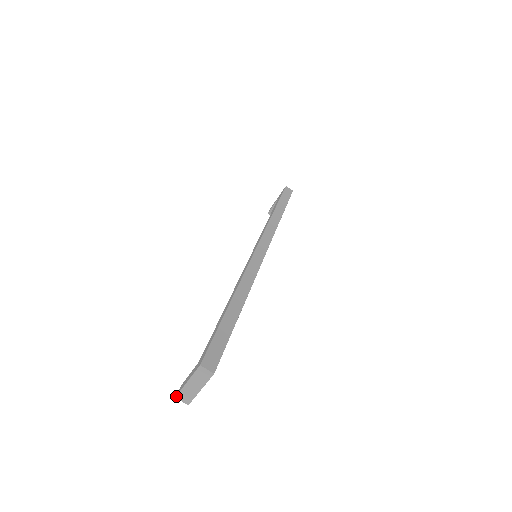
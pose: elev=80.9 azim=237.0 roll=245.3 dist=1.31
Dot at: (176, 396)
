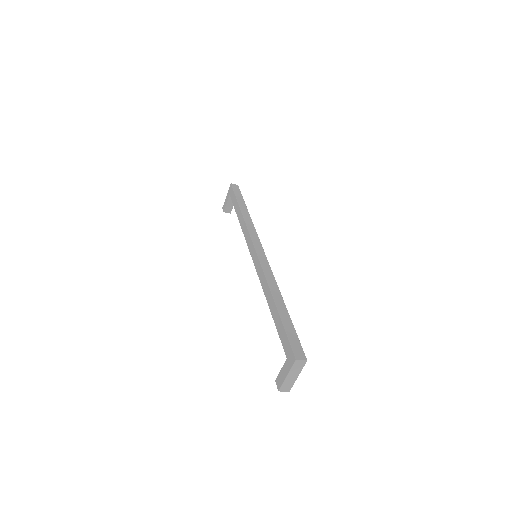
Dot at: (279, 390)
